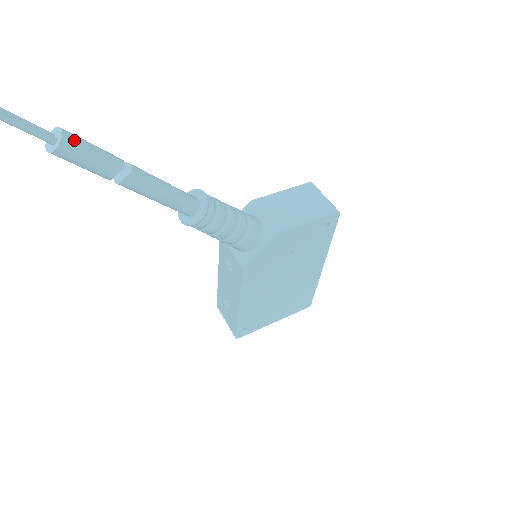
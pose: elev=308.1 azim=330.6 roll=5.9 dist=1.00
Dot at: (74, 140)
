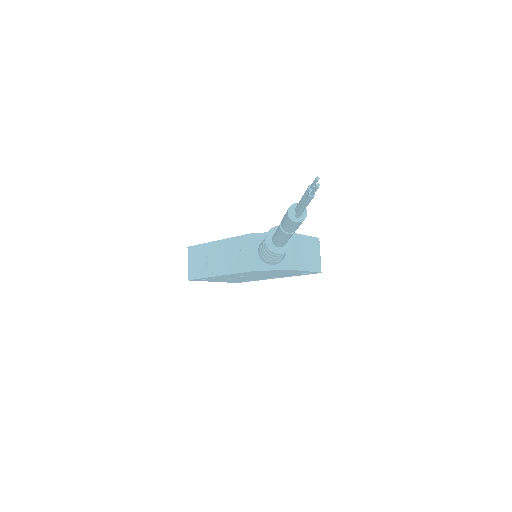
Dot at: (304, 219)
